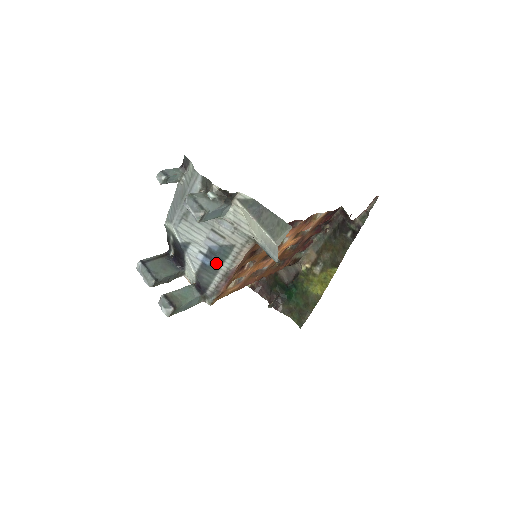
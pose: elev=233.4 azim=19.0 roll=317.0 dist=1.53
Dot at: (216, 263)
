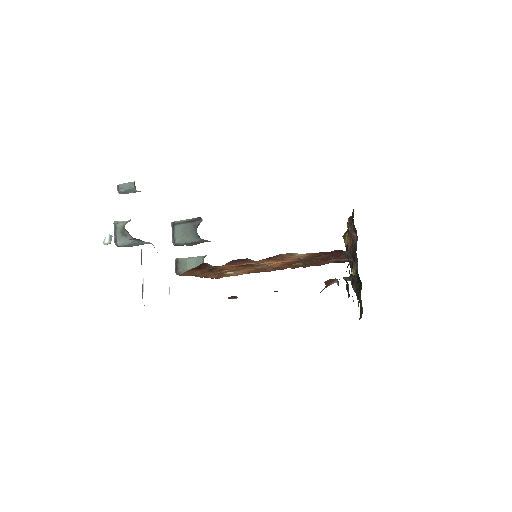
Dot at: occluded
